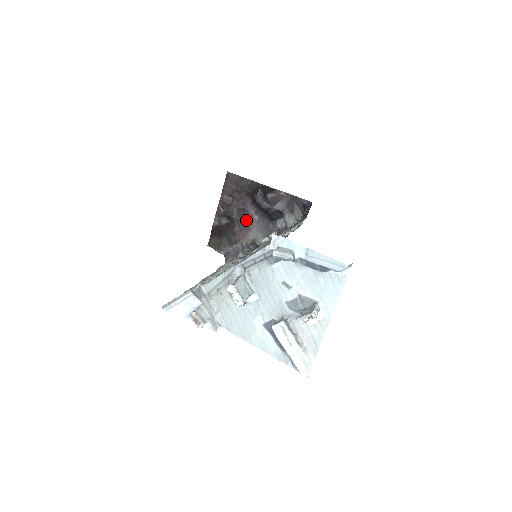
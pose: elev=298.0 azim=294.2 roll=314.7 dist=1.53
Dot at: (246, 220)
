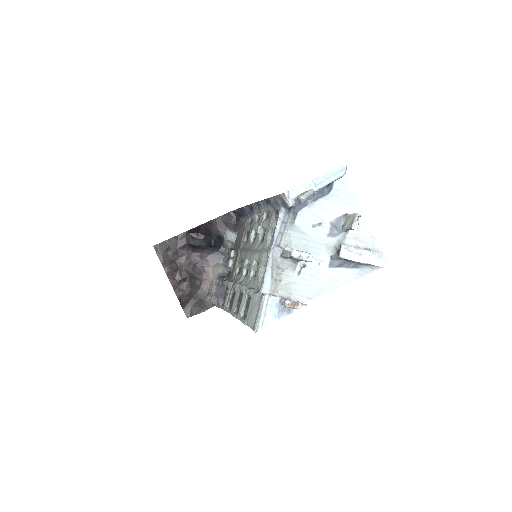
Dot at: (199, 268)
